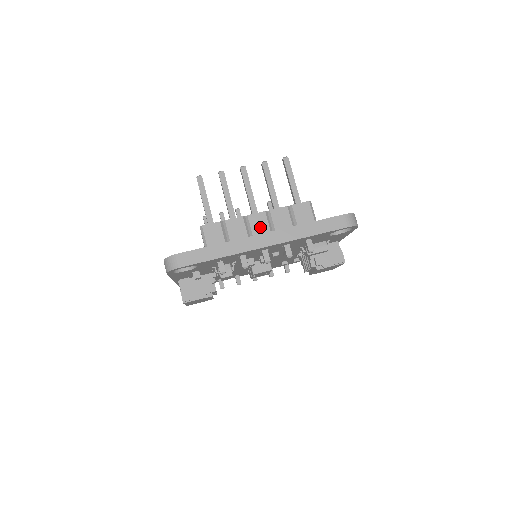
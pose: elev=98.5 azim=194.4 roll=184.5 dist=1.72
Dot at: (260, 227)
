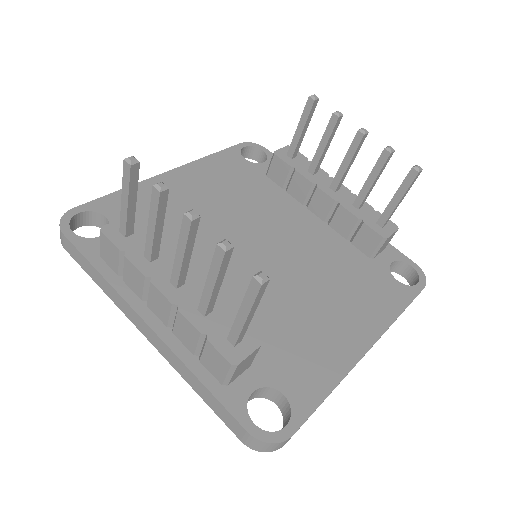
Dot at: (158, 308)
